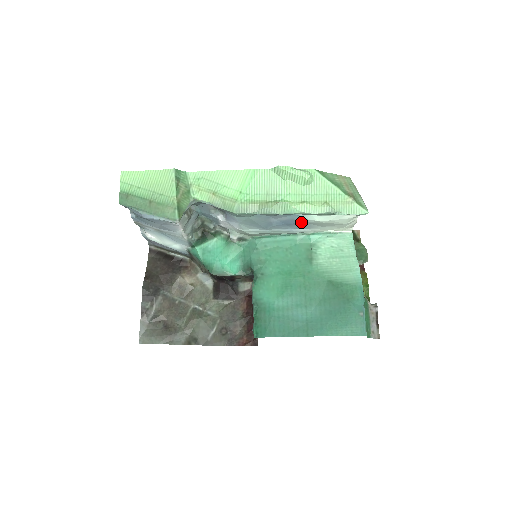
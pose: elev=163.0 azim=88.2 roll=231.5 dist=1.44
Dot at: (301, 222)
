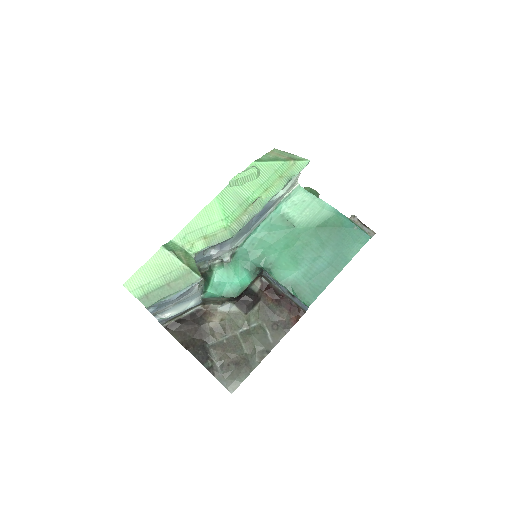
Dot at: (270, 205)
